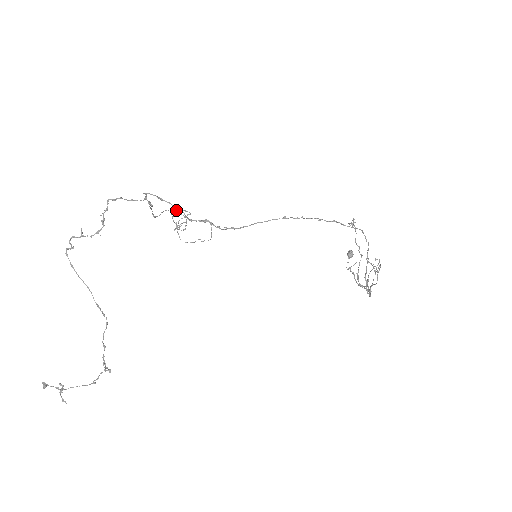
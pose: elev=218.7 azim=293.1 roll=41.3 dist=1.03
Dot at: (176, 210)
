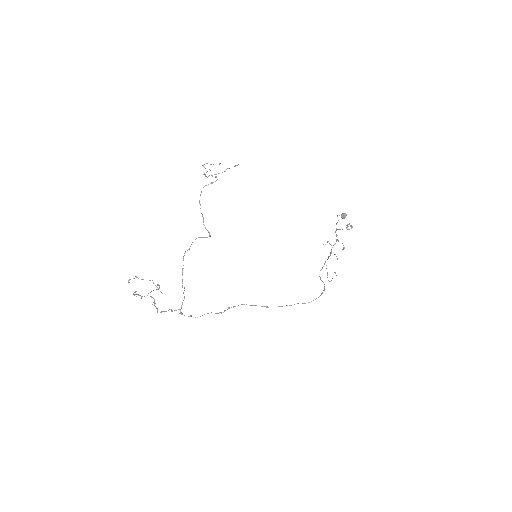
Dot at: occluded
